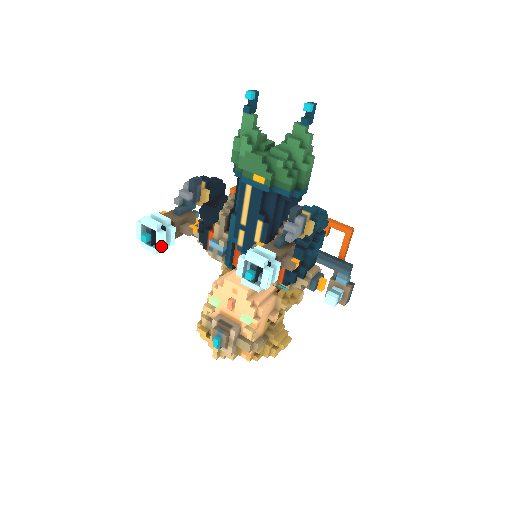
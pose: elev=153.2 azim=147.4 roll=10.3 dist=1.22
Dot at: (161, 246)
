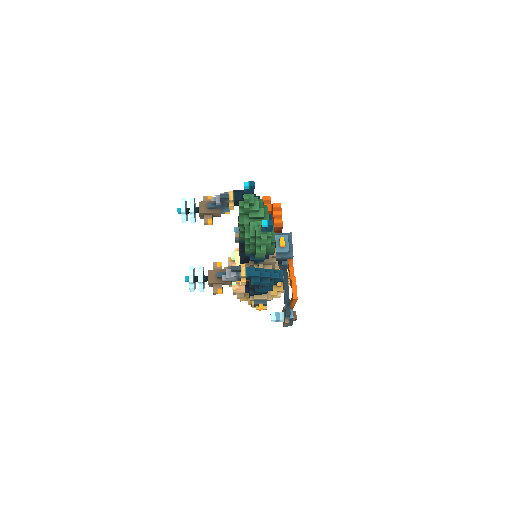
Dot at: (183, 221)
